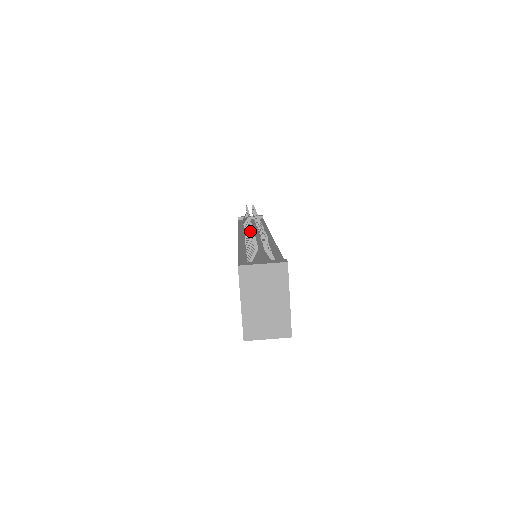
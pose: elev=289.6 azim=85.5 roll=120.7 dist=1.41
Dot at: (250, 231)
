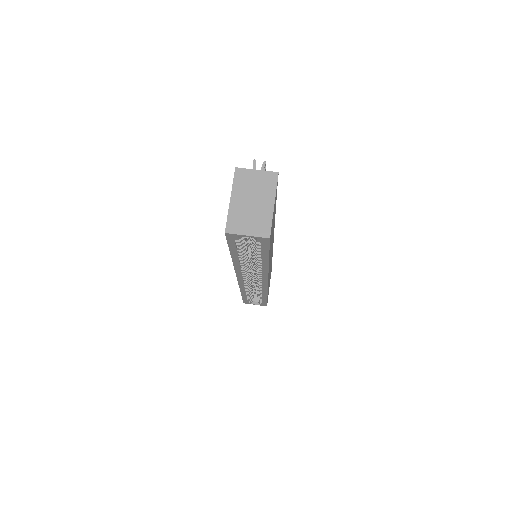
Dot at: occluded
